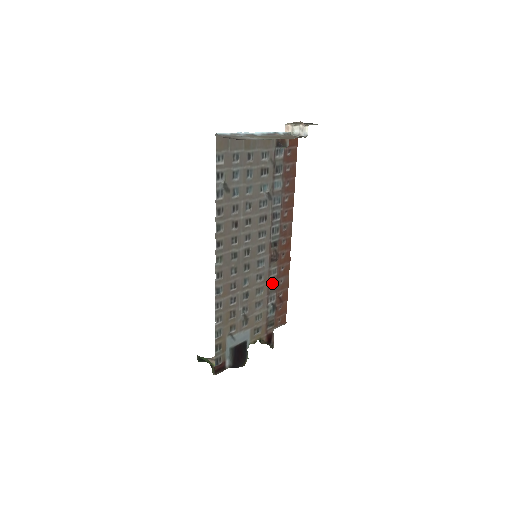
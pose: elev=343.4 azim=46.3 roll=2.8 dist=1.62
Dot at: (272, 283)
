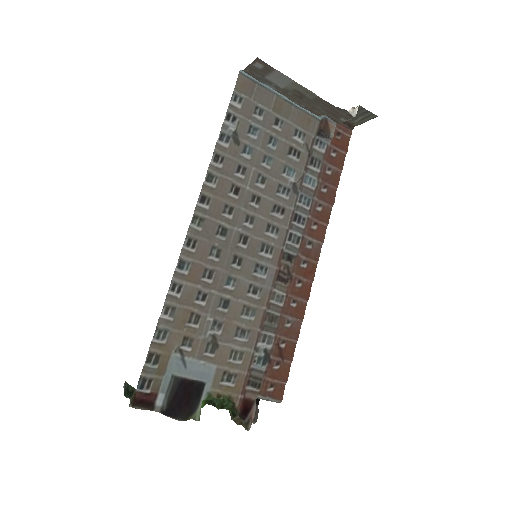
Dot at: (272, 315)
